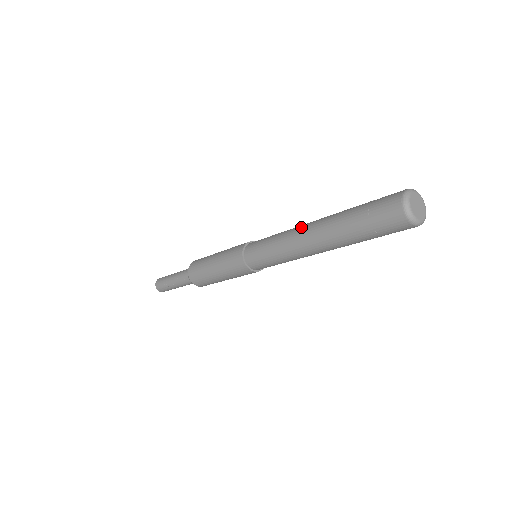
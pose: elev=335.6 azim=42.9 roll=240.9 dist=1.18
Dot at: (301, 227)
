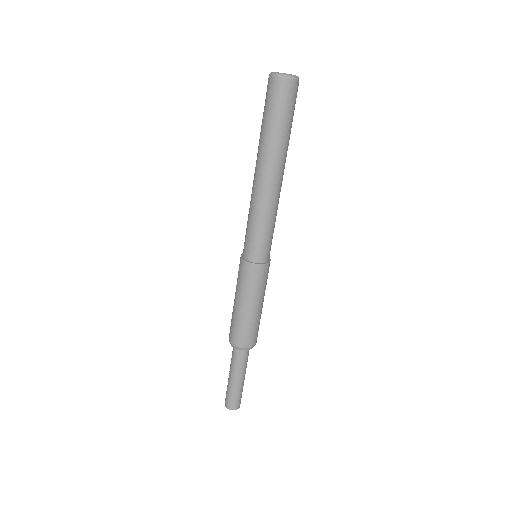
Dot at: occluded
